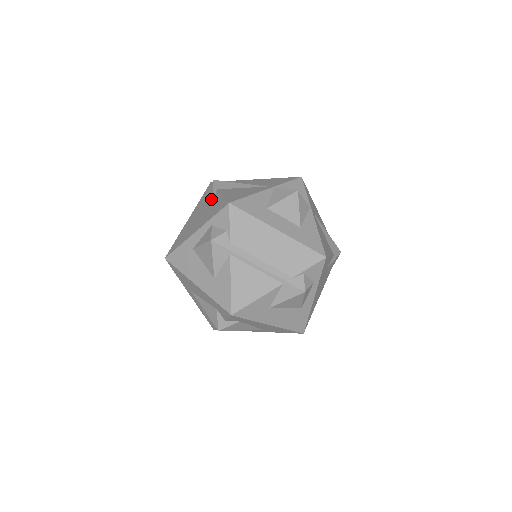
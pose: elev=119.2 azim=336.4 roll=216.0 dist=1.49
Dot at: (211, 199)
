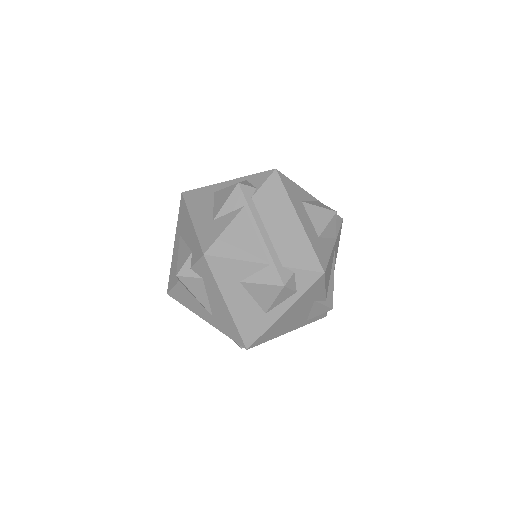
Dot at: occluded
